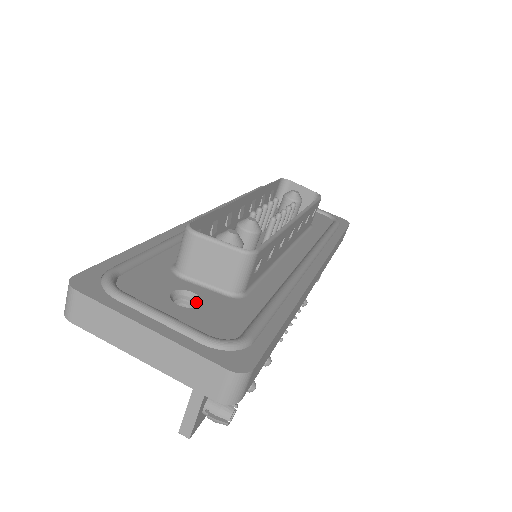
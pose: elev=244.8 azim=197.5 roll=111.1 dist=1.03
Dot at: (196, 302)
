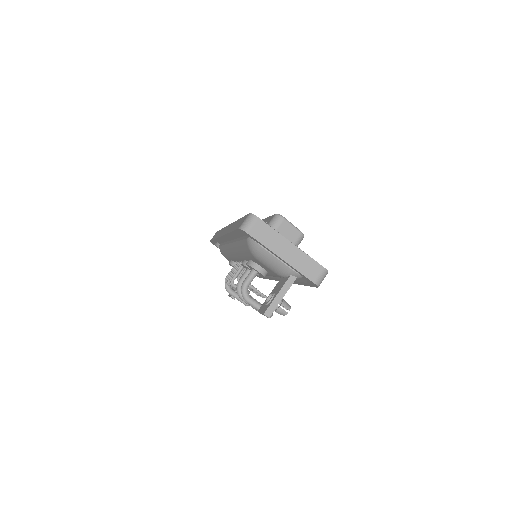
Dot at: occluded
